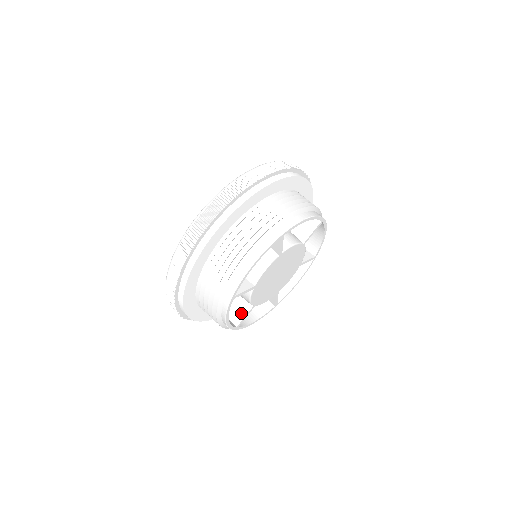
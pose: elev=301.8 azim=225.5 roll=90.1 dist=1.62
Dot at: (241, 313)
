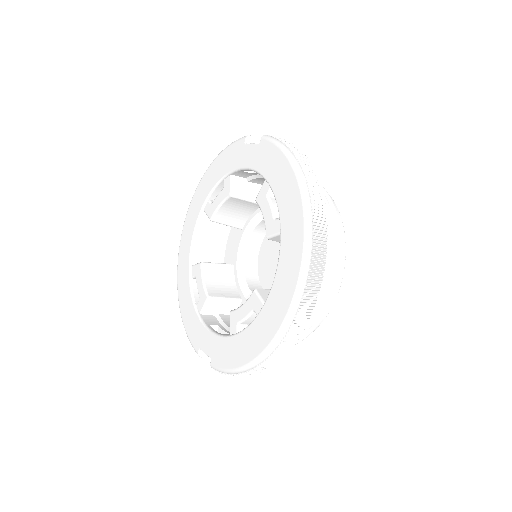
Dot at: occluded
